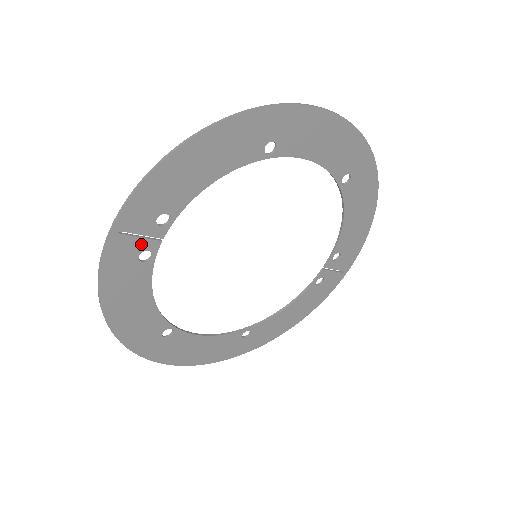
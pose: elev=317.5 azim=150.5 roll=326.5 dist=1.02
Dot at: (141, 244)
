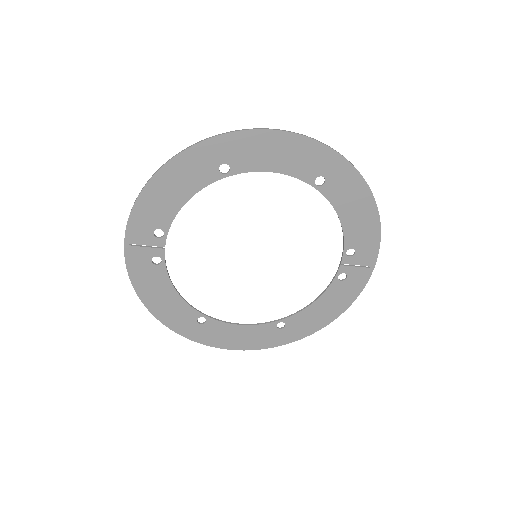
Dot at: (150, 252)
